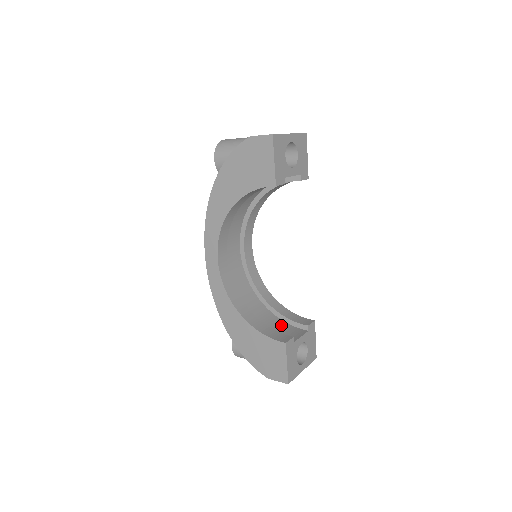
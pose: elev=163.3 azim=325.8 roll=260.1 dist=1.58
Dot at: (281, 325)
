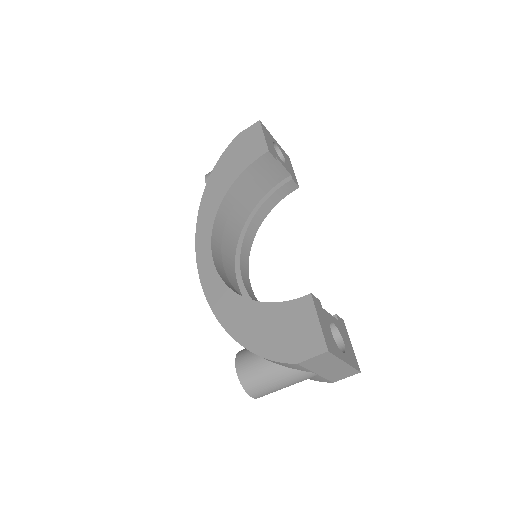
Dot at: occluded
